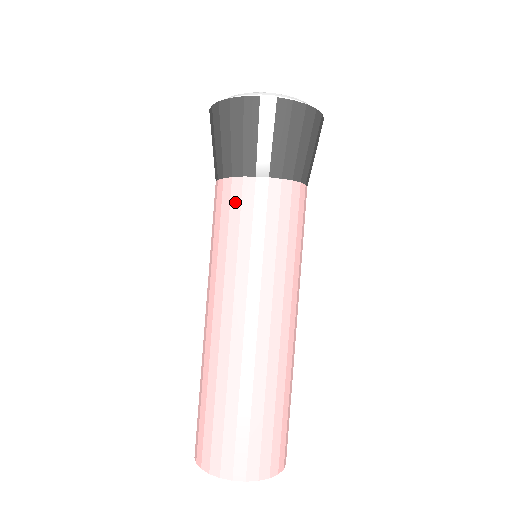
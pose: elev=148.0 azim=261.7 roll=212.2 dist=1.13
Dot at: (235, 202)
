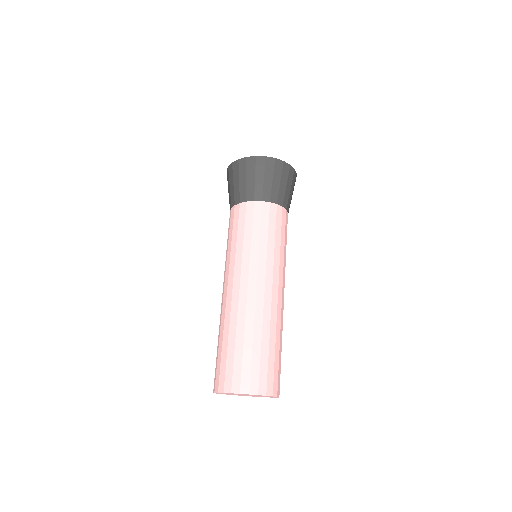
Dot at: (265, 216)
